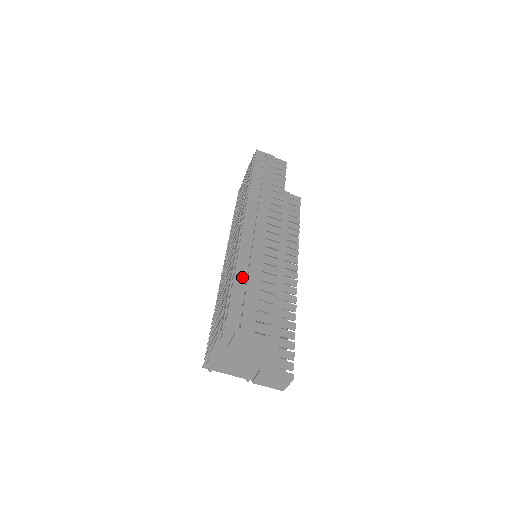
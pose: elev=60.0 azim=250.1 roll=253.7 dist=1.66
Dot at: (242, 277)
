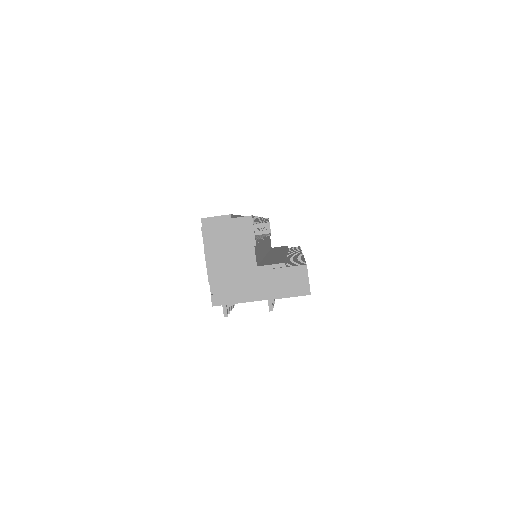
Dot at: occluded
